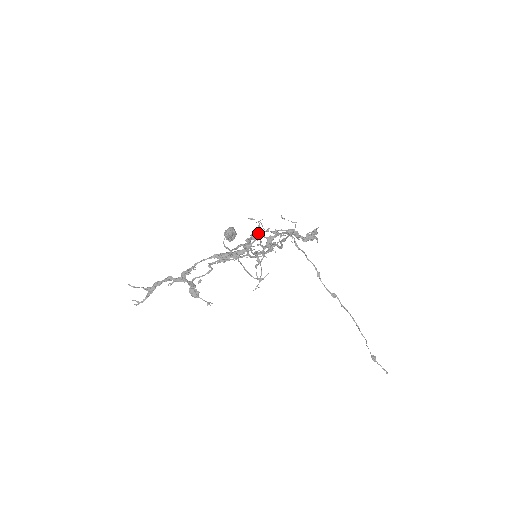
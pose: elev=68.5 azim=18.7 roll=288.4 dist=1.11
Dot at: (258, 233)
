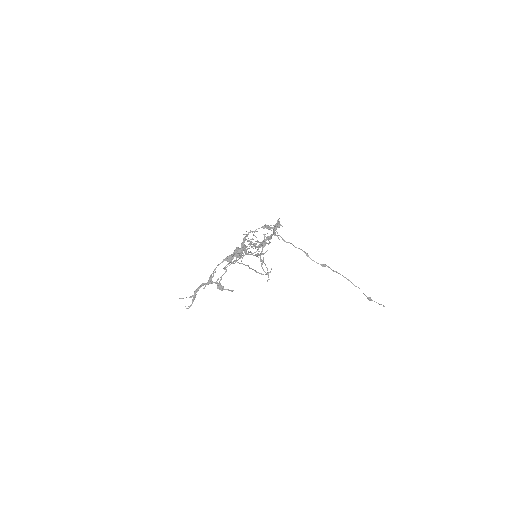
Dot at: (246, 236)
